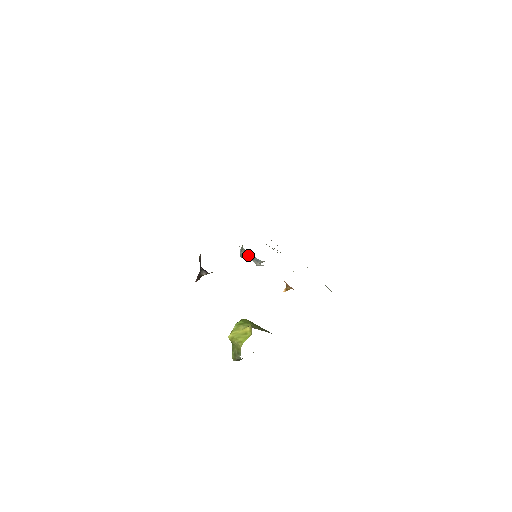
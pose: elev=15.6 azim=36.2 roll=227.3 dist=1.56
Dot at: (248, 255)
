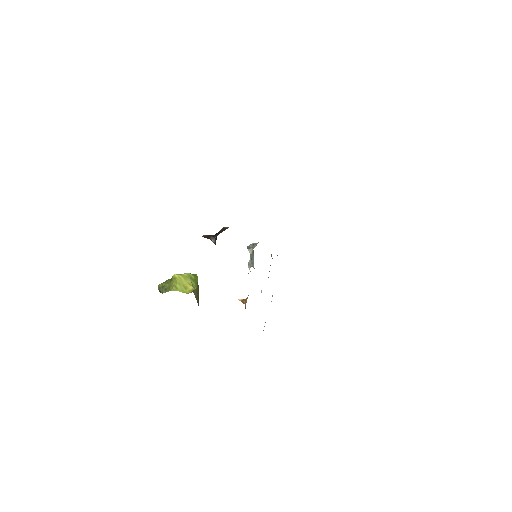
Dot at: occluded
